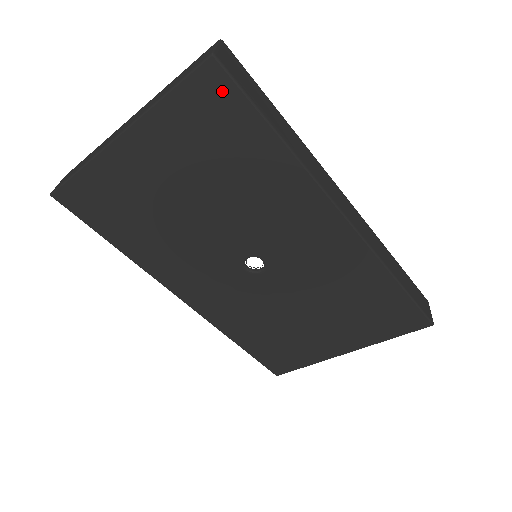
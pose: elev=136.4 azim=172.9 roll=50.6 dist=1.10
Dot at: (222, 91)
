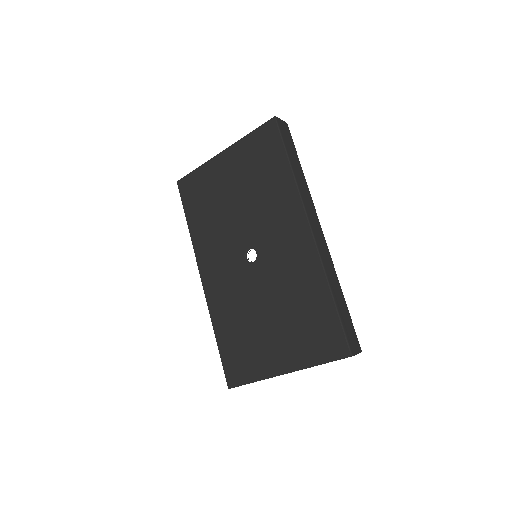
Dot at: (272, 135)
